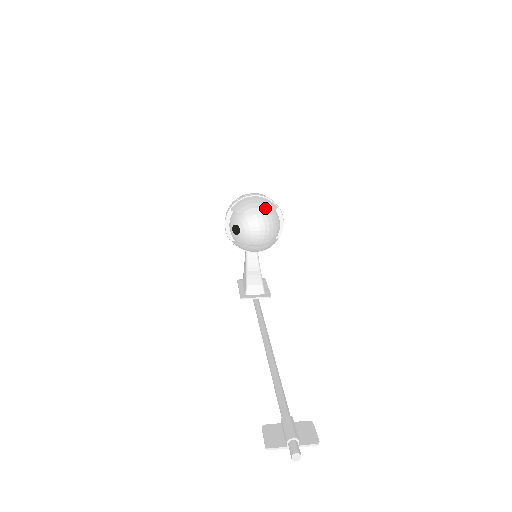
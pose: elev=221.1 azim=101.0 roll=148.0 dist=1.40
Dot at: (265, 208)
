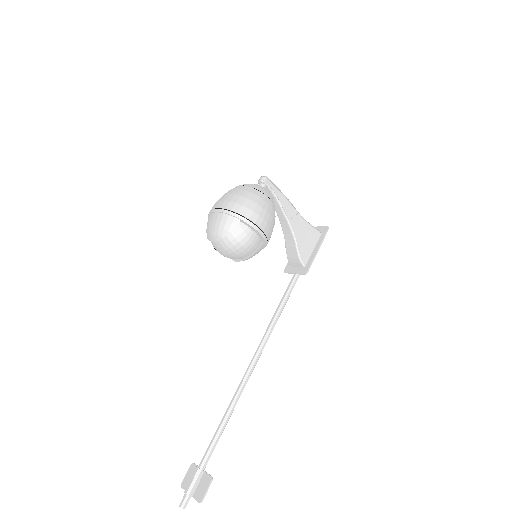
Dot at: (219, 234)
